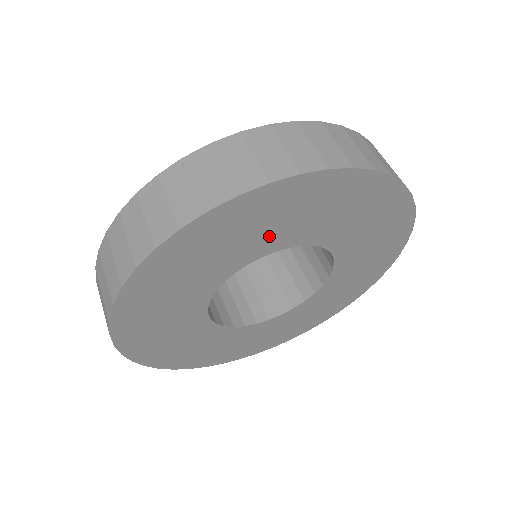
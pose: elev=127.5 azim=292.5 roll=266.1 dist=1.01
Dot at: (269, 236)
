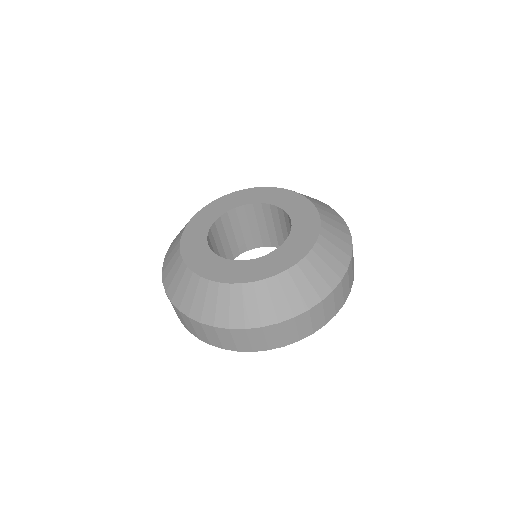
Dot at: occluded
